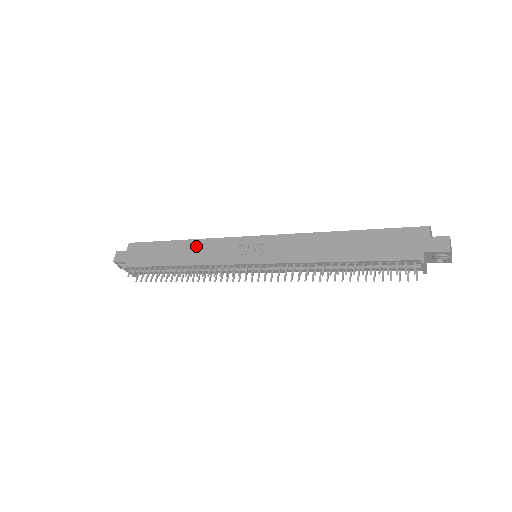
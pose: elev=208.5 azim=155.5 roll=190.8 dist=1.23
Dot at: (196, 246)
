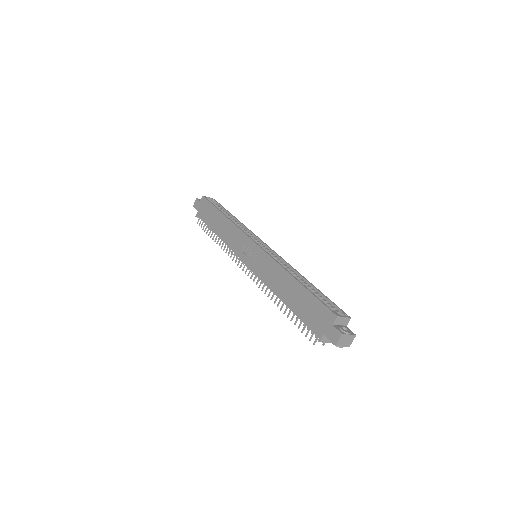
Dot at: (228, 226)
